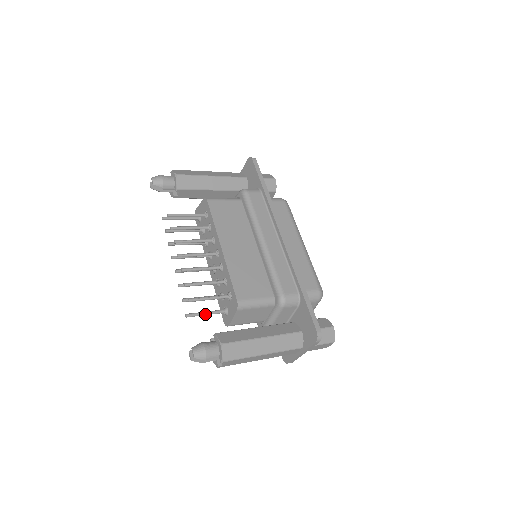
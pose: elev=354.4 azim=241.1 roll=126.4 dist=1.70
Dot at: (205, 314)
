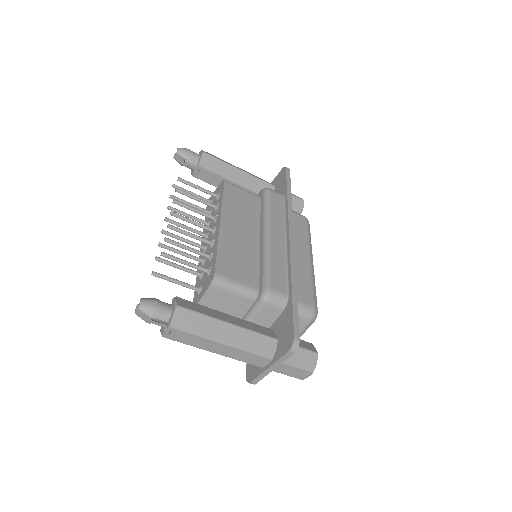
Dot at: (174, 281)
